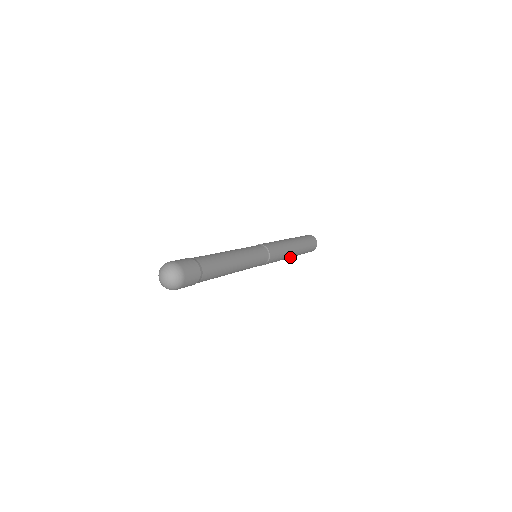
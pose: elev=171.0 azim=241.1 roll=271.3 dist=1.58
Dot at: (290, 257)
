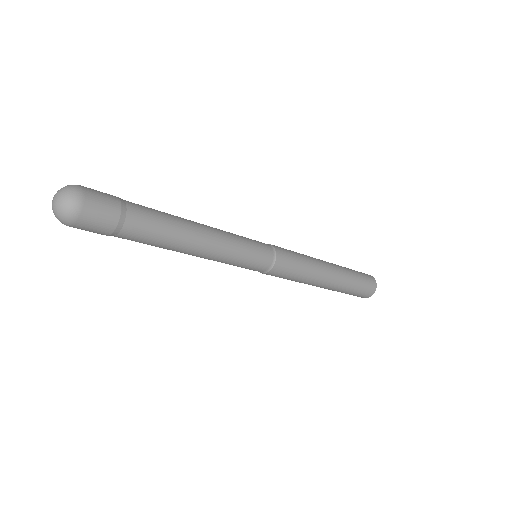
Dot at: (317, 286)
